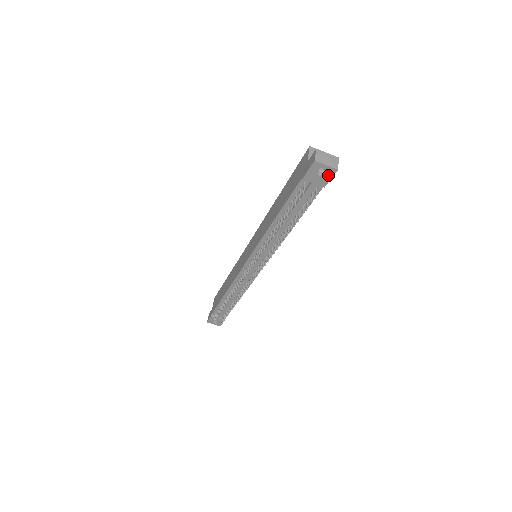
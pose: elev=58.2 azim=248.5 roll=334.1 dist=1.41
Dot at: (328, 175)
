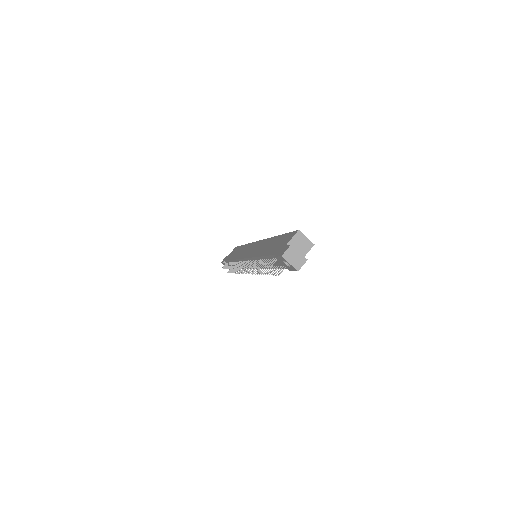
Dot at: (292, 268)
